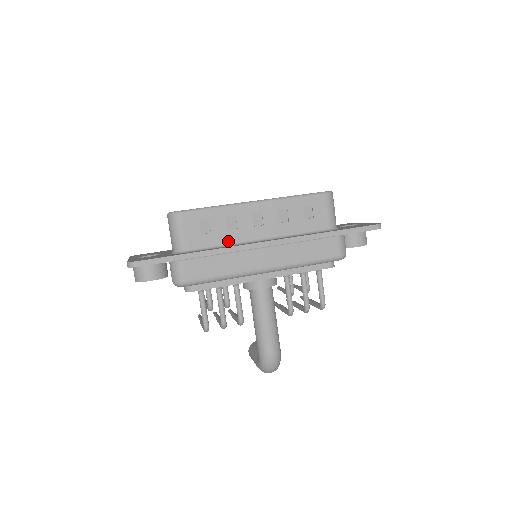
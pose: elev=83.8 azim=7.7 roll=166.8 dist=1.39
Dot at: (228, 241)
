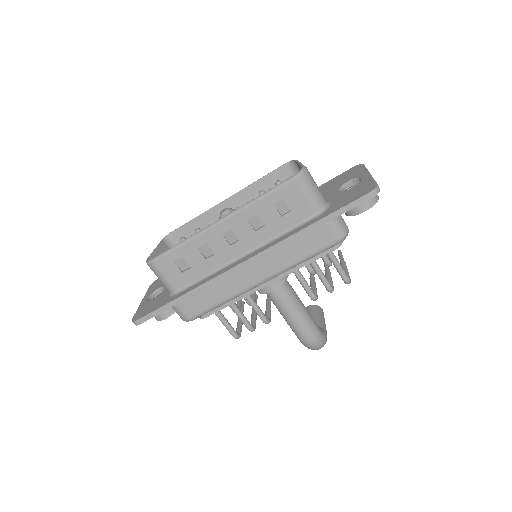
Dot at: (211, 269)
